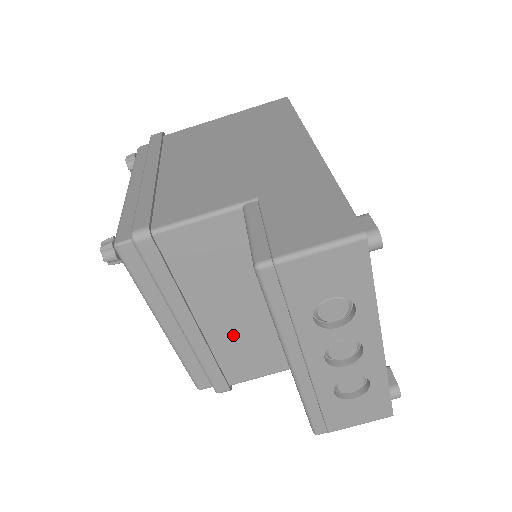
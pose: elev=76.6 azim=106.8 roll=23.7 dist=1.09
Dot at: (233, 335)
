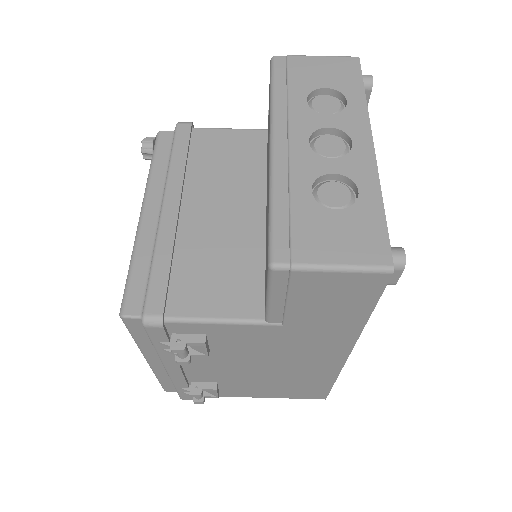
Dot at: (207, 239)
